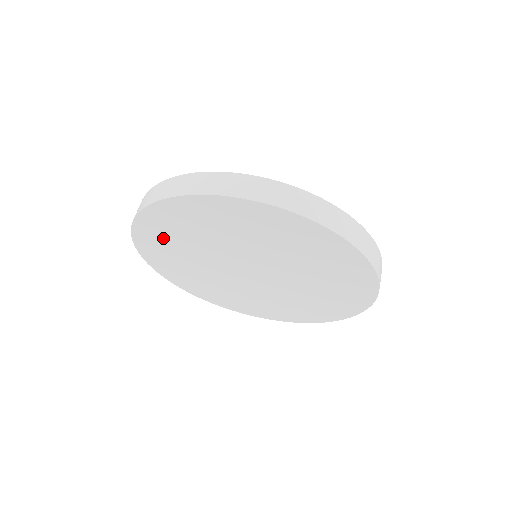
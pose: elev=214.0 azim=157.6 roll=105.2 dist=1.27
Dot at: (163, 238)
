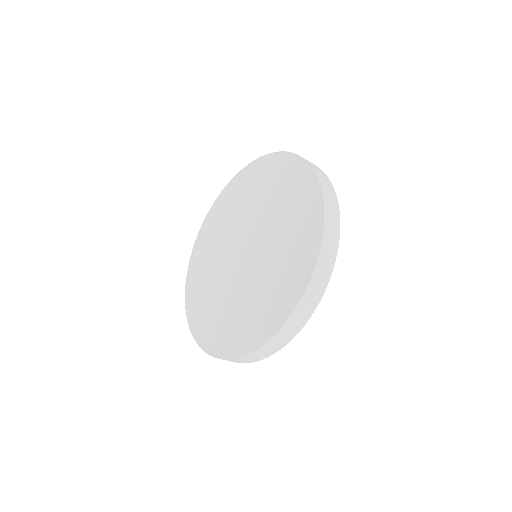
Dot at: (258, 179)
